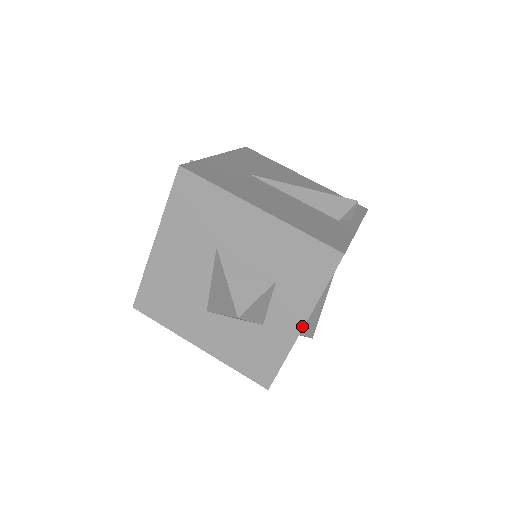
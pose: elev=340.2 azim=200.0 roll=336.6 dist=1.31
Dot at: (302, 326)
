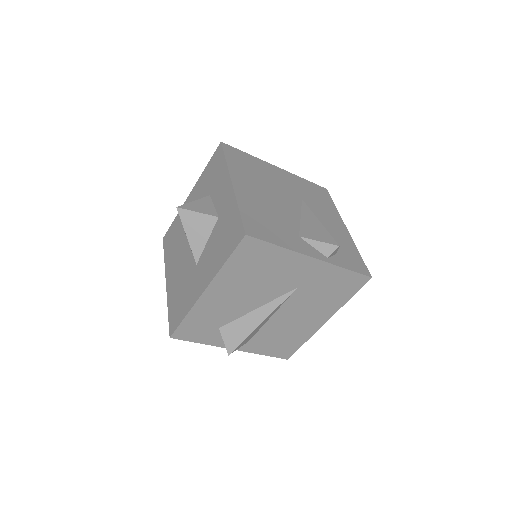
Dot at: (231, 183)
